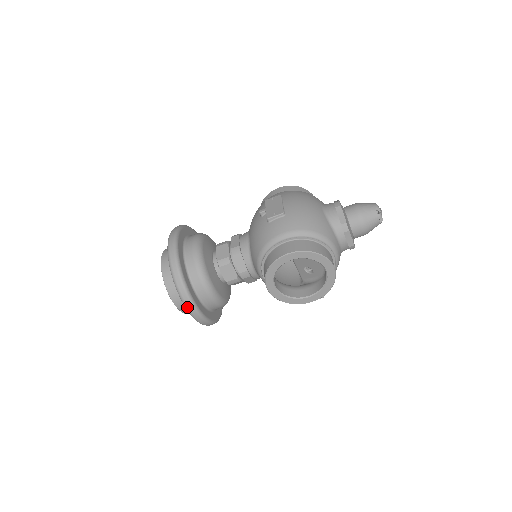
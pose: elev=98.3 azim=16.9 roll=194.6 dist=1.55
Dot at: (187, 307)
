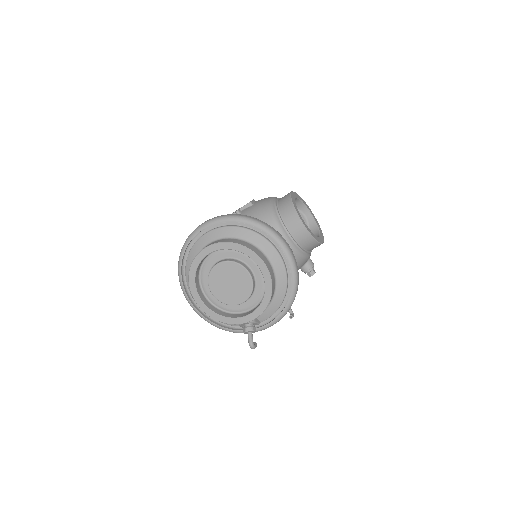
Dot at: (282, 239)
